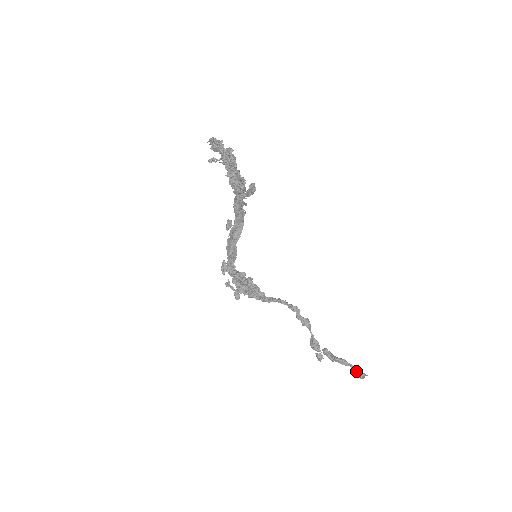
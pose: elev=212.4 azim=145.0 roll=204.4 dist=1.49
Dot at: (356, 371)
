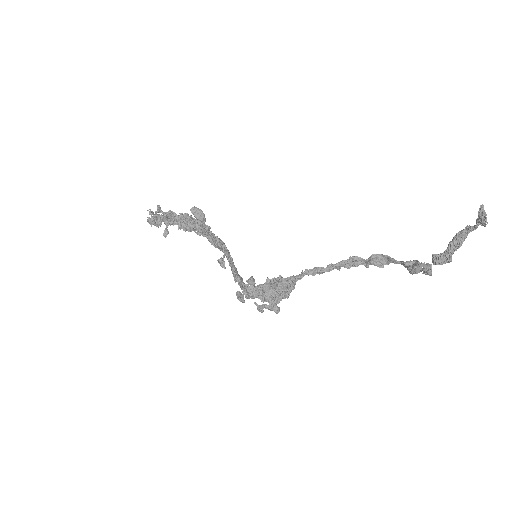
Dot at: occluded
